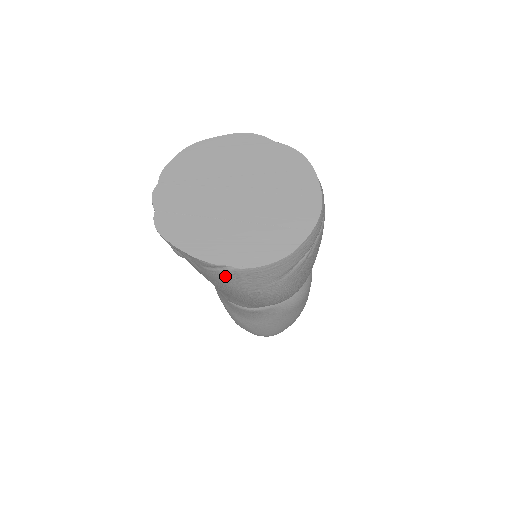
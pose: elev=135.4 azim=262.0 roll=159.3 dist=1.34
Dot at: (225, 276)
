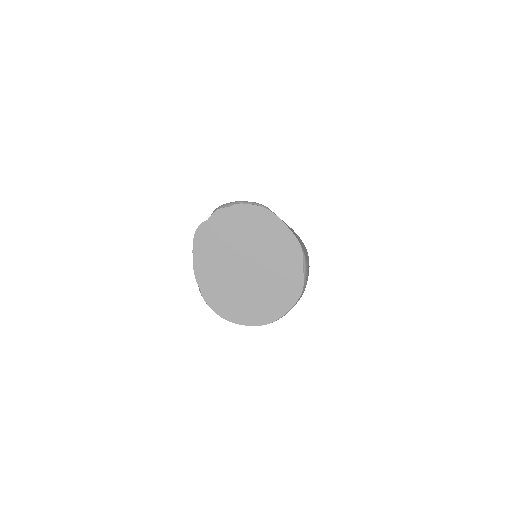
Dot at: occluded
